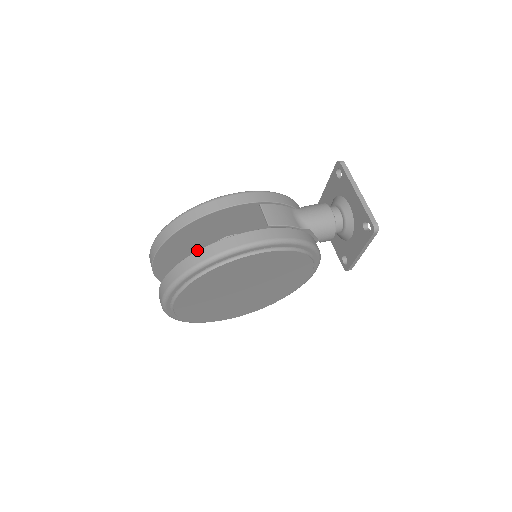
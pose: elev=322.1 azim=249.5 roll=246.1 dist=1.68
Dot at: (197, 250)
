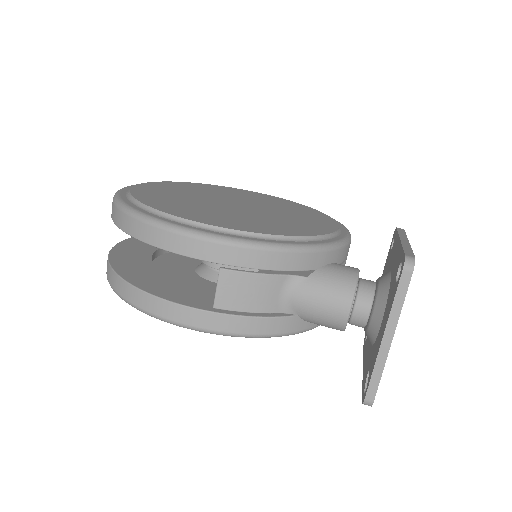
Dot at: occluded
